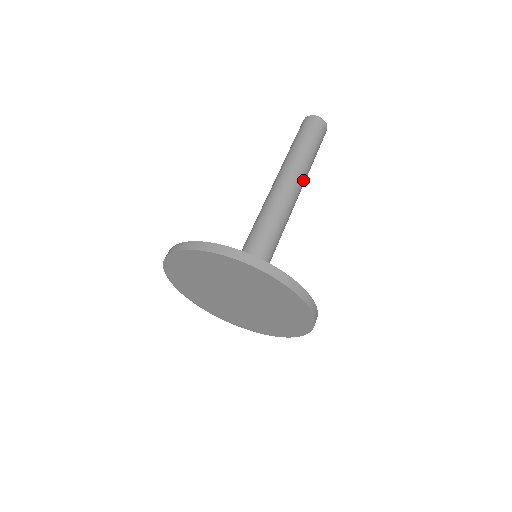
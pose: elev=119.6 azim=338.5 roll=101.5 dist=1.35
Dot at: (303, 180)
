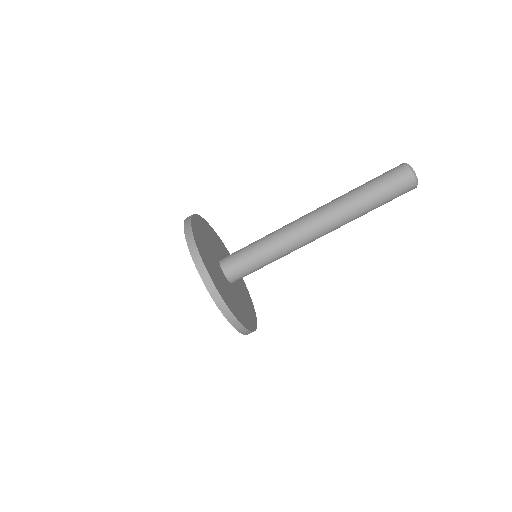
Dot at: occluded
